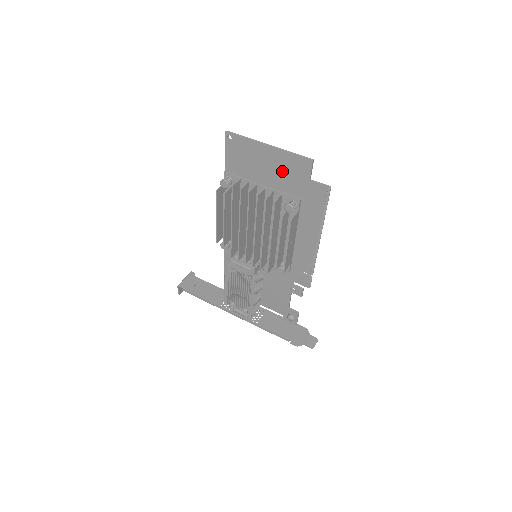
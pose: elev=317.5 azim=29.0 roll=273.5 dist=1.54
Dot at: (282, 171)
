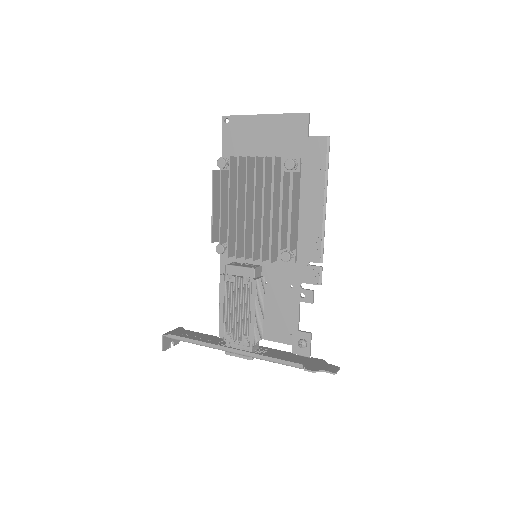
Dot at: (279, 137)
